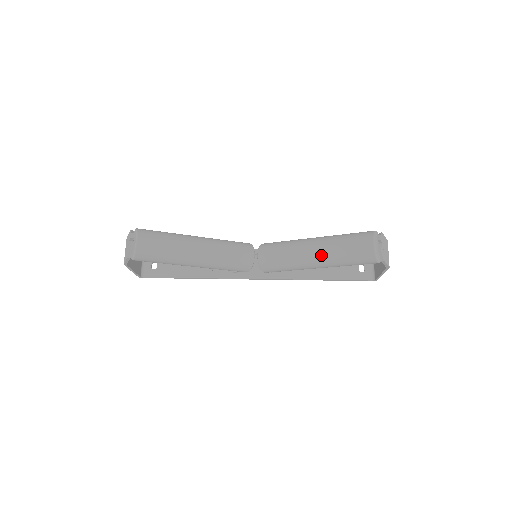
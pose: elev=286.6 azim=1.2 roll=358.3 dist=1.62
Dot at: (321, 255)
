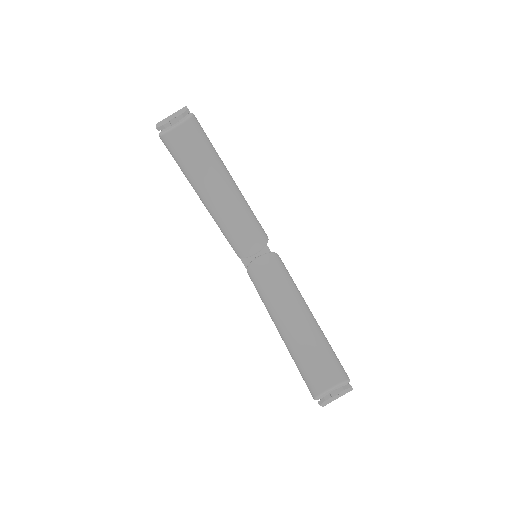
Dot at: (290, 332)
